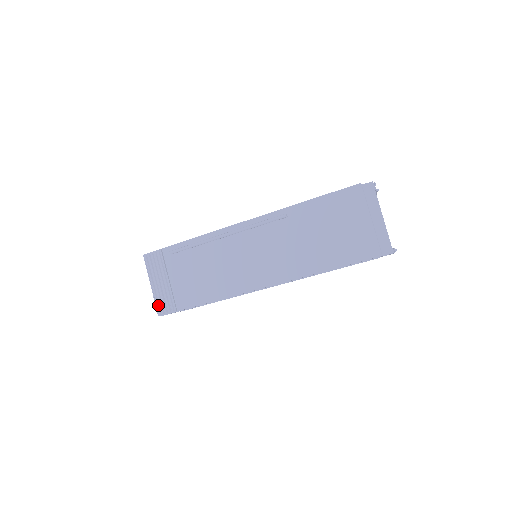
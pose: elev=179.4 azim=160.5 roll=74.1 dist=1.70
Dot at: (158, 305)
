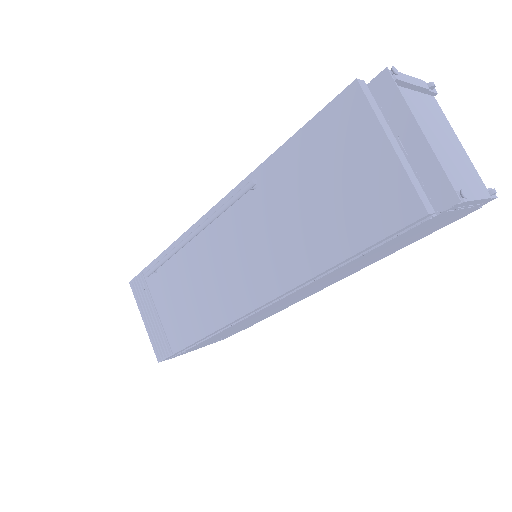
Dot at: (155, 347)
